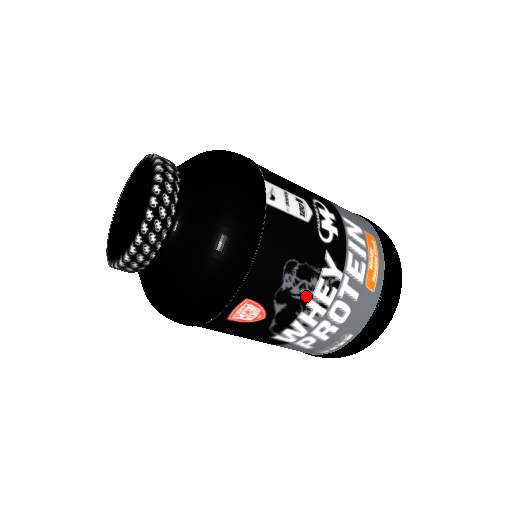
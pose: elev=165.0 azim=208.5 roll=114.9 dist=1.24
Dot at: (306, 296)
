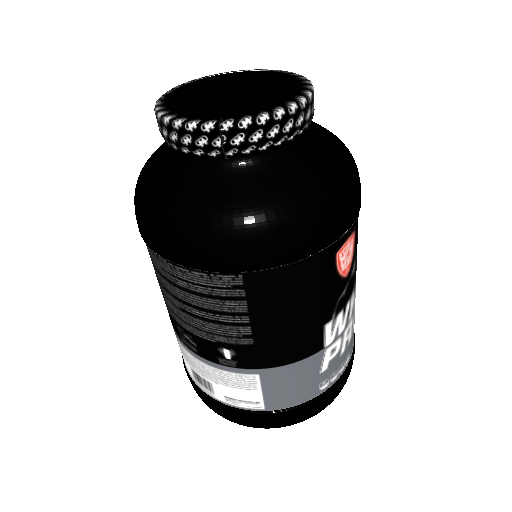
Dot at: occluded
